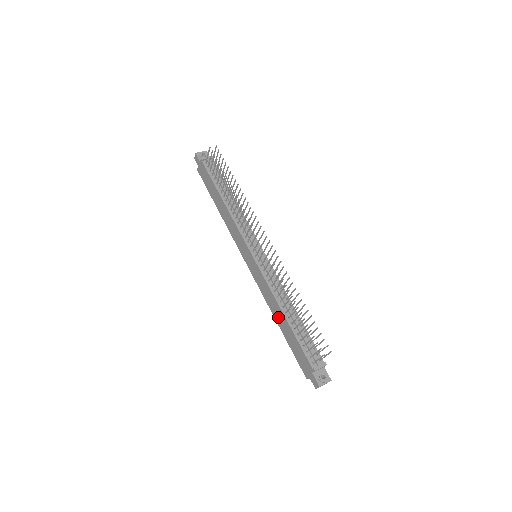
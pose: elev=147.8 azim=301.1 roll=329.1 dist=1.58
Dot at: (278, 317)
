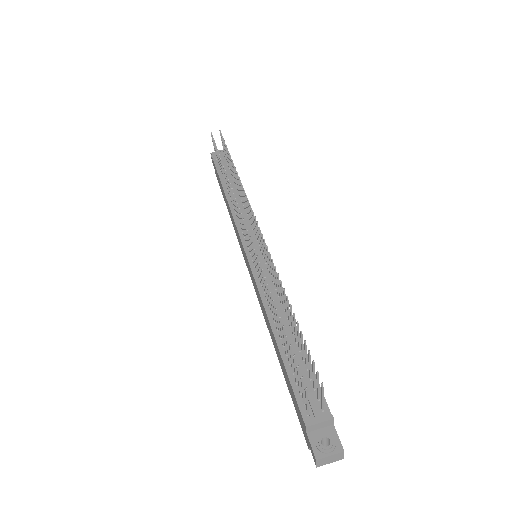
Dot at: (273, 340)
